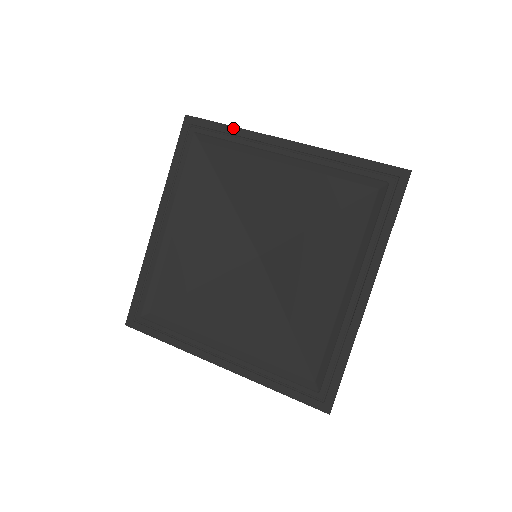
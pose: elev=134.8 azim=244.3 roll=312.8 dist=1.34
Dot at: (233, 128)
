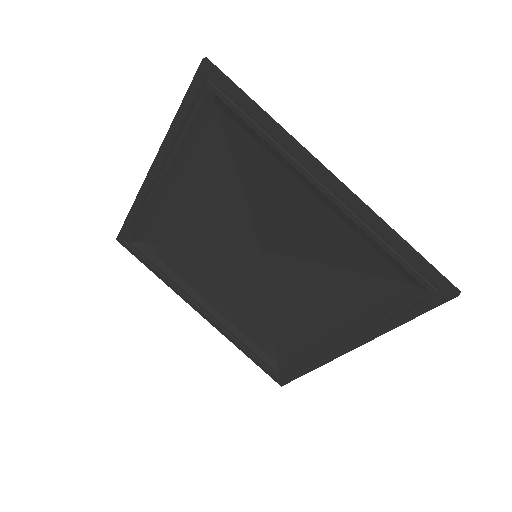
Dot at: (265, 119)
